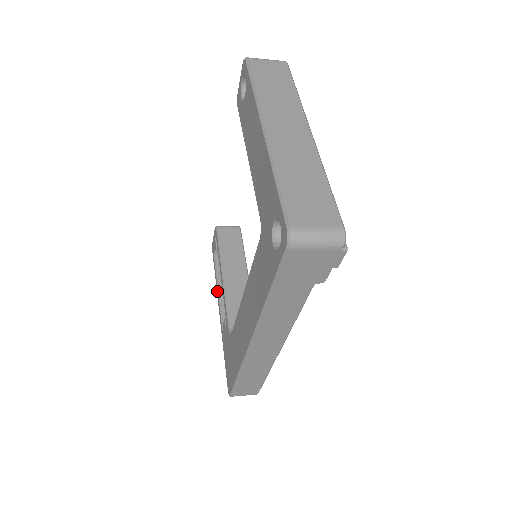
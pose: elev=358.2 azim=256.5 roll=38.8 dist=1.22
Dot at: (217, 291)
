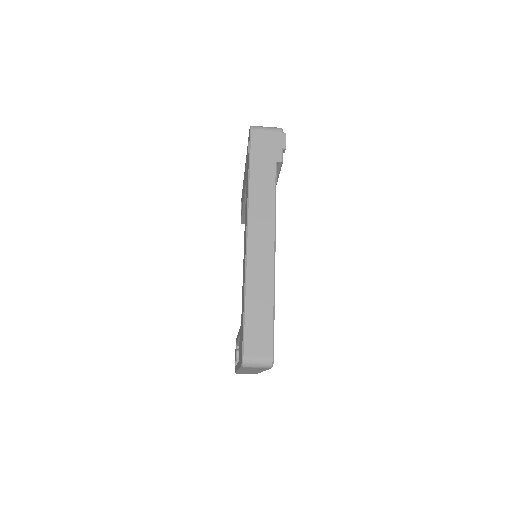
Dot at: (236, 367)
